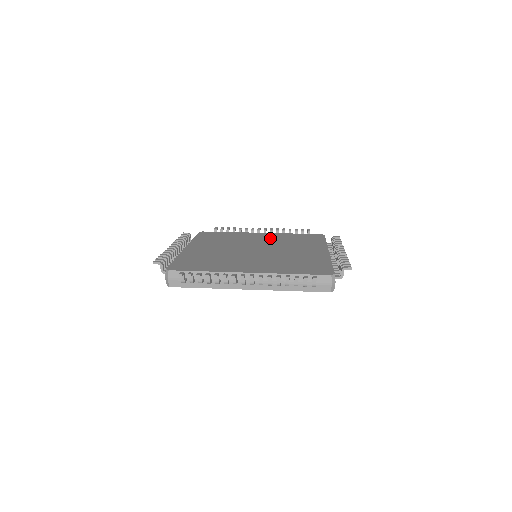
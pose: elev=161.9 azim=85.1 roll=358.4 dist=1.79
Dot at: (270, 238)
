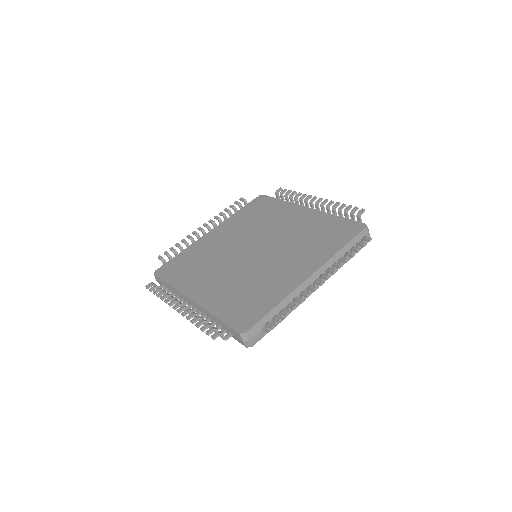
Dot at: (233, 230)
